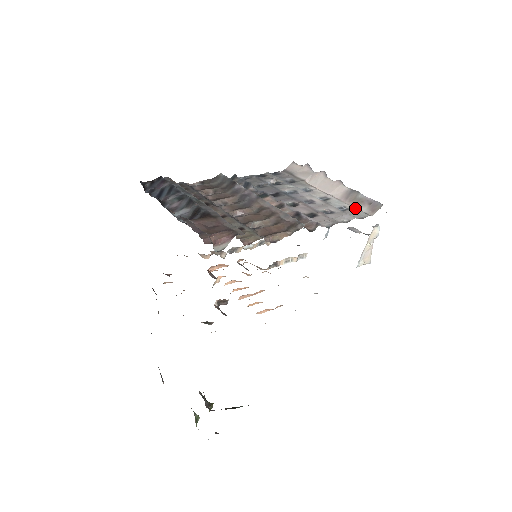
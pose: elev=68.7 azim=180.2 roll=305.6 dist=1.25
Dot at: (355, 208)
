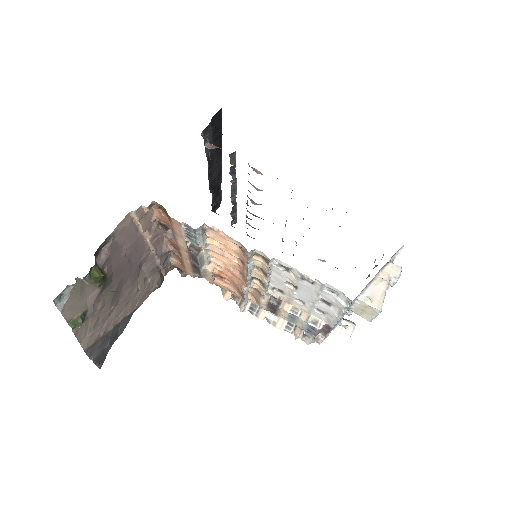
Dot at: occluded
